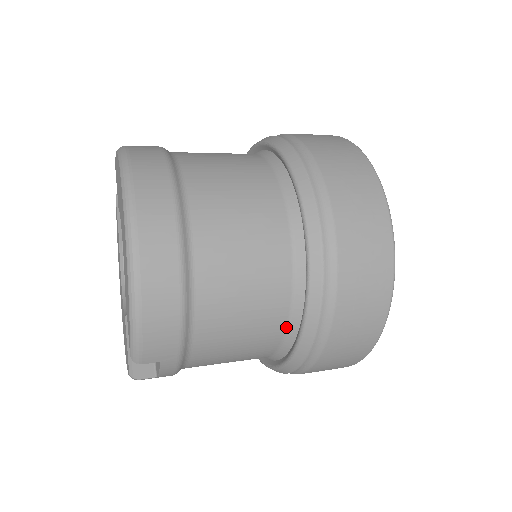
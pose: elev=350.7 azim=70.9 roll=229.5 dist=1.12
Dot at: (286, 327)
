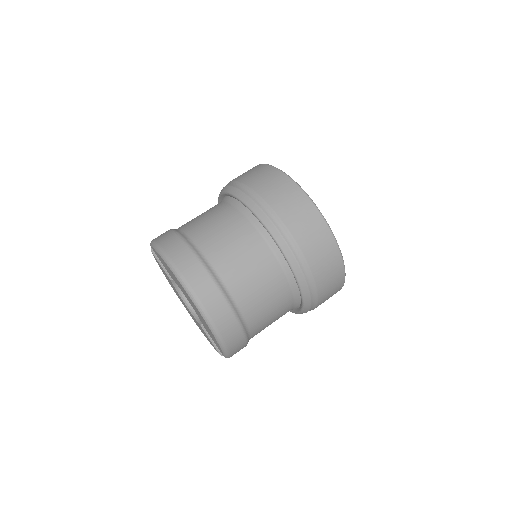
Dot at: (293, 306)
